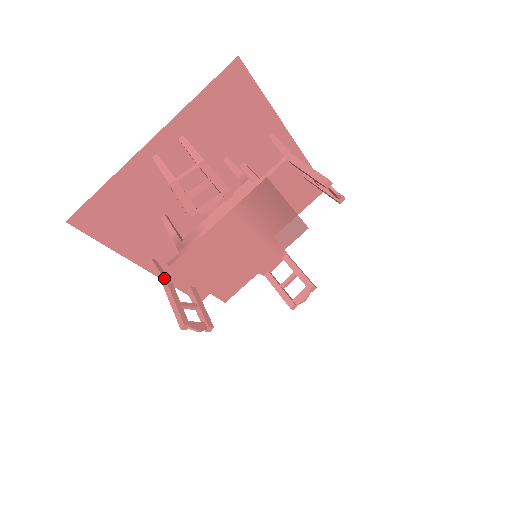
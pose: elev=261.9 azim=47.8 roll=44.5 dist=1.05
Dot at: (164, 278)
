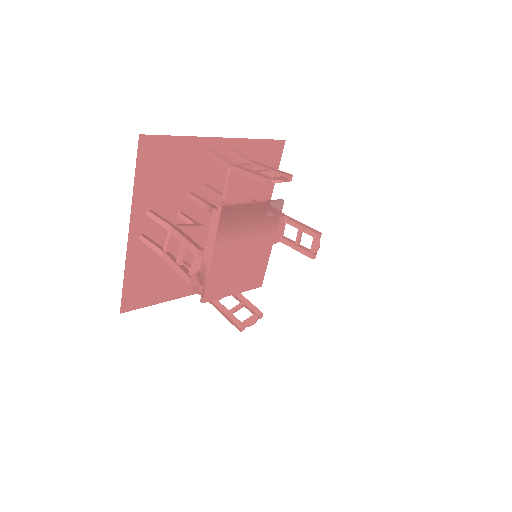
Dot at: occluded
